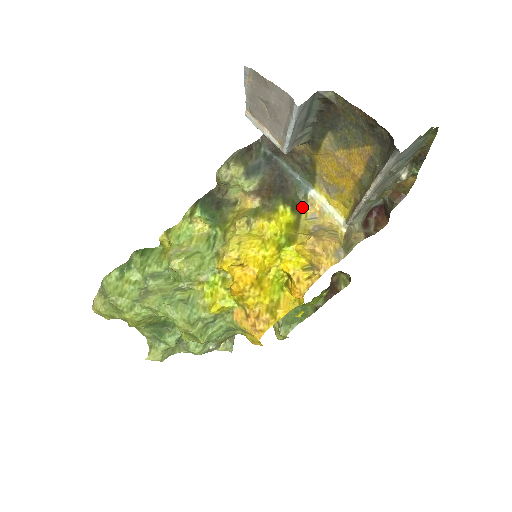
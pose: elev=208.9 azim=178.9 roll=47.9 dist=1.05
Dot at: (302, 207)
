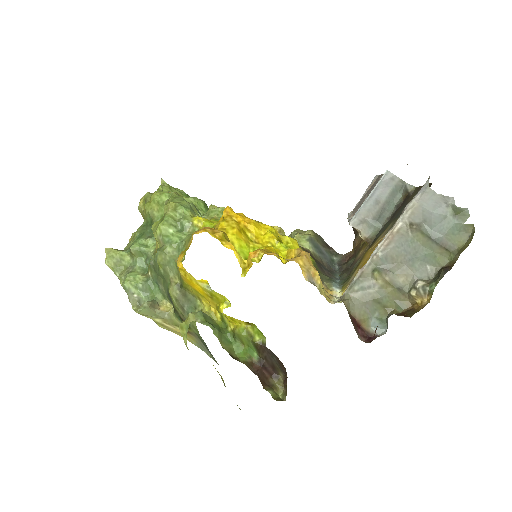
Dot at: occluded
